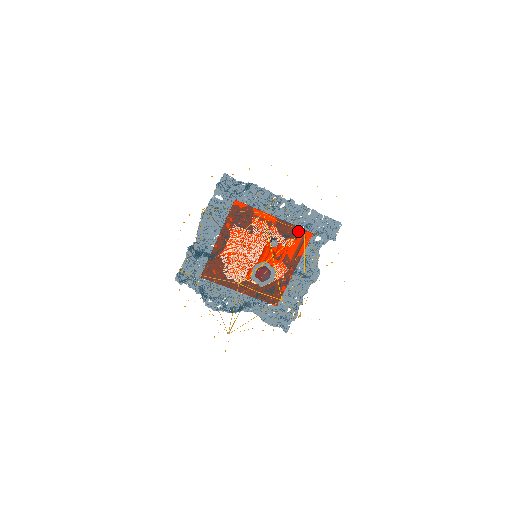
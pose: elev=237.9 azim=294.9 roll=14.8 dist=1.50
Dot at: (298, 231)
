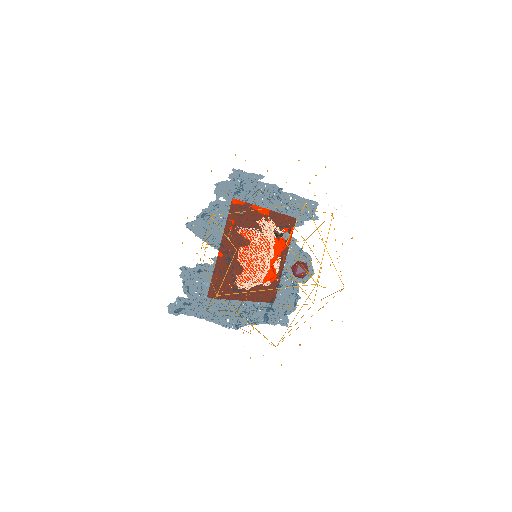
Dot at: (302, 218)
